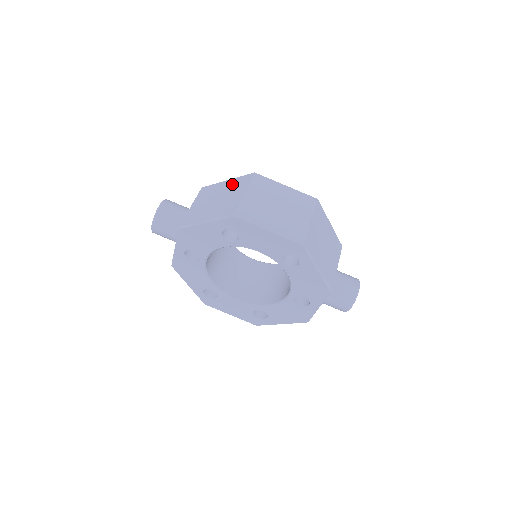
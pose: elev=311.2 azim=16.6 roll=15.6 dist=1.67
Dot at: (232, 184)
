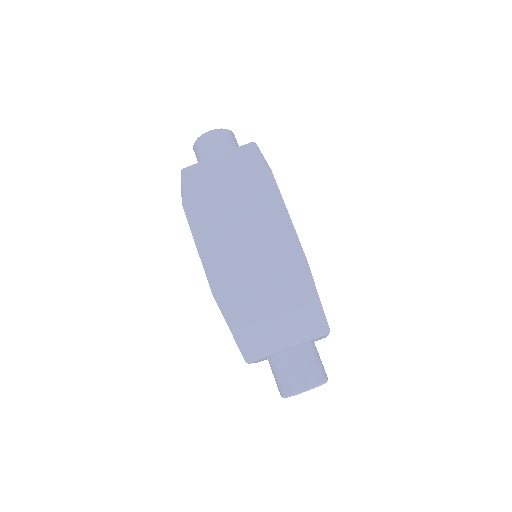
Dot at: (248, 163)
